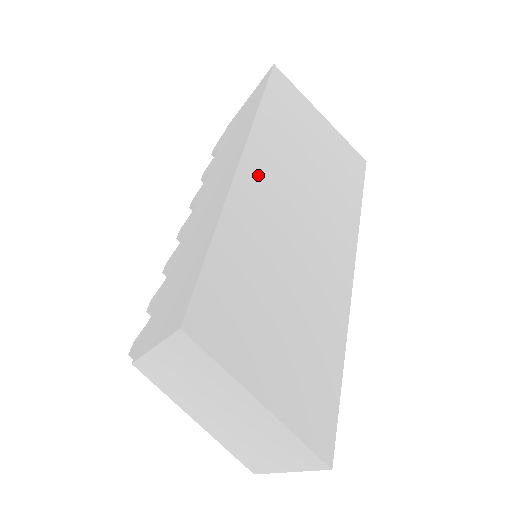
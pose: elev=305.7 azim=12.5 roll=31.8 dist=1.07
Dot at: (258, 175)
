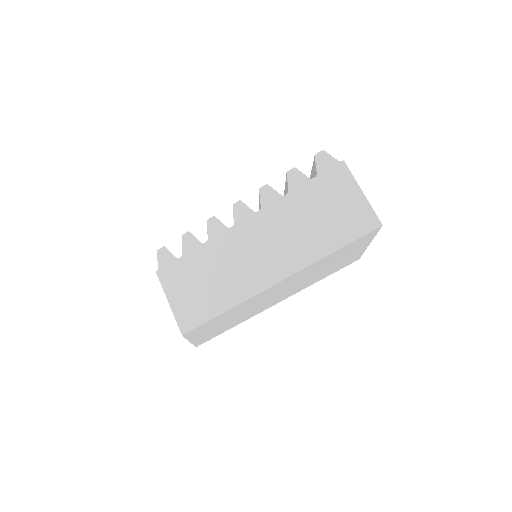
Dot at: (282, 284)
